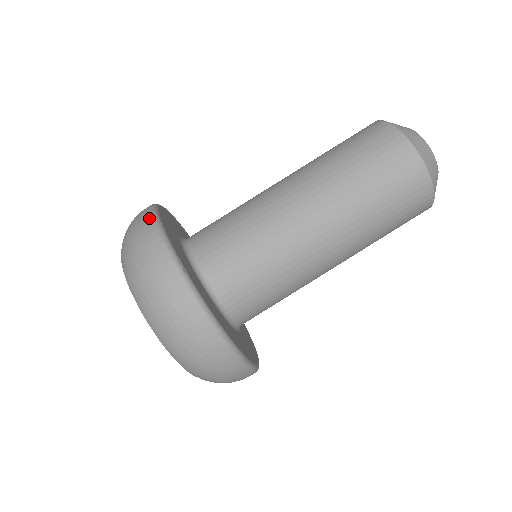
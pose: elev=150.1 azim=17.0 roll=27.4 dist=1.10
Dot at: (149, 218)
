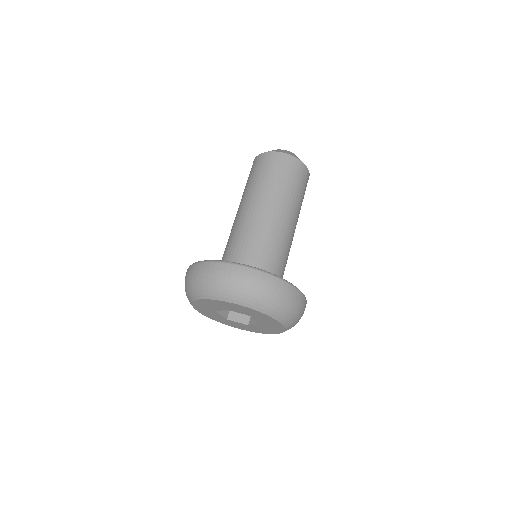
Dot at: (194, 265)
